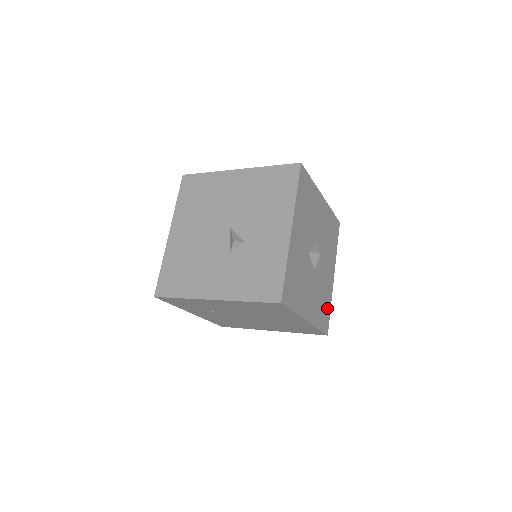
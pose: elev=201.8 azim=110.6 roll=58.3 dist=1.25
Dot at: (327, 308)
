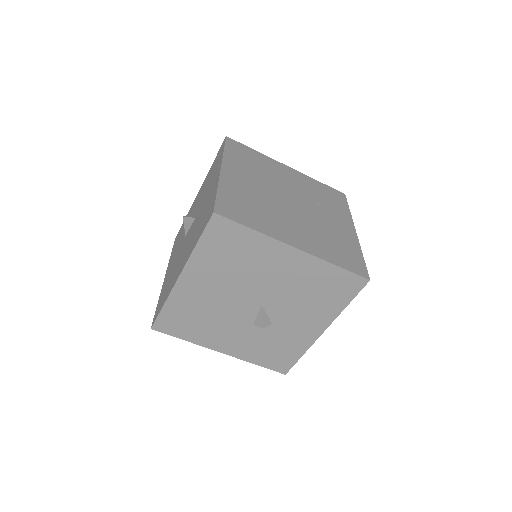
Dot at: occluded
